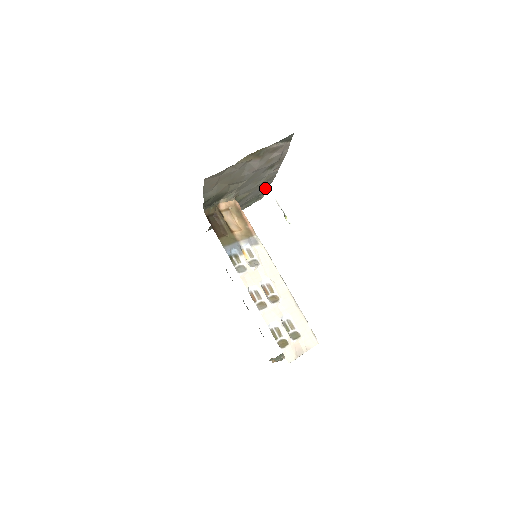
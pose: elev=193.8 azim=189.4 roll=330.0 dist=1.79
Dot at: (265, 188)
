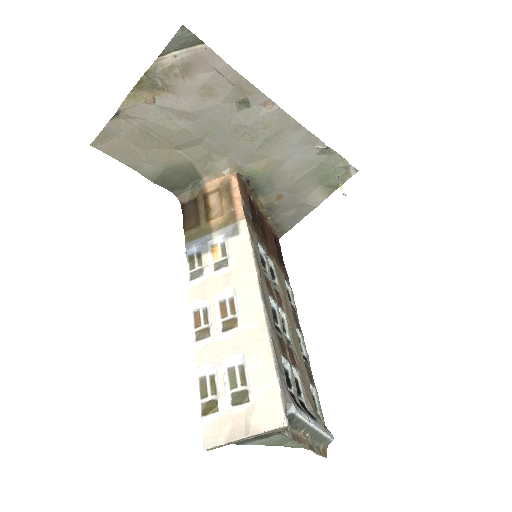
Dot at: (317, 147)
